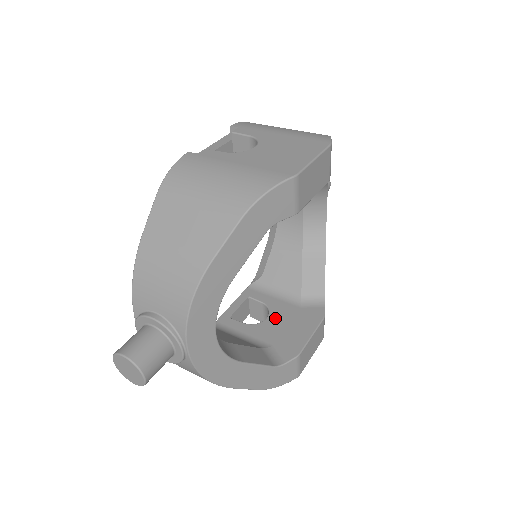
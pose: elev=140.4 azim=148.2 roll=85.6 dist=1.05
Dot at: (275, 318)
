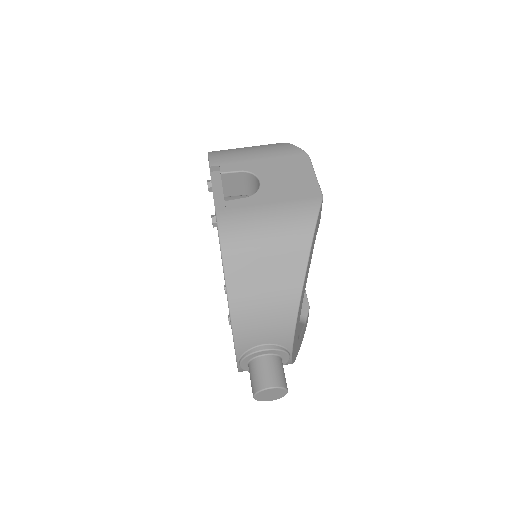
Dot at: occluded
